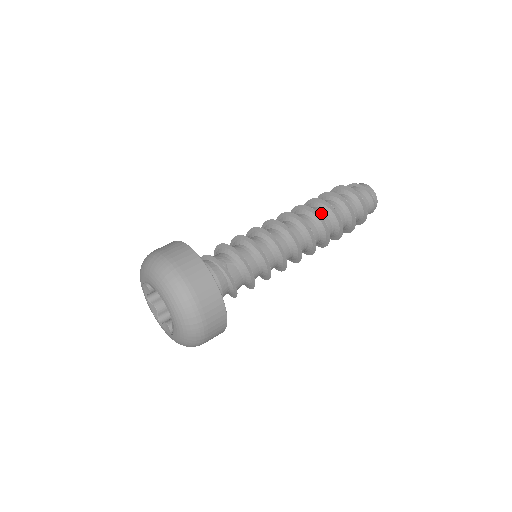
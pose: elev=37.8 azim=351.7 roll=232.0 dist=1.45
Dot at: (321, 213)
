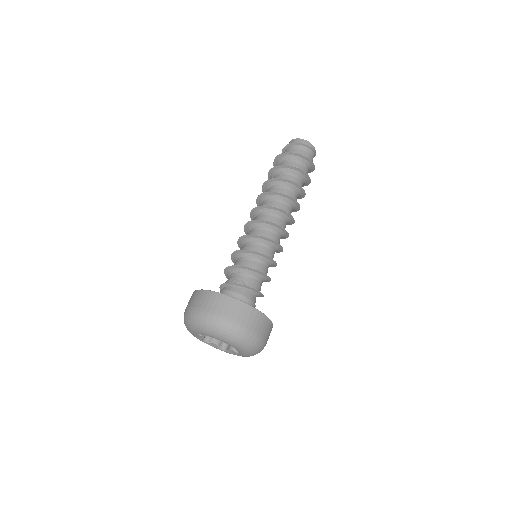
Dot at: (280, 189)
